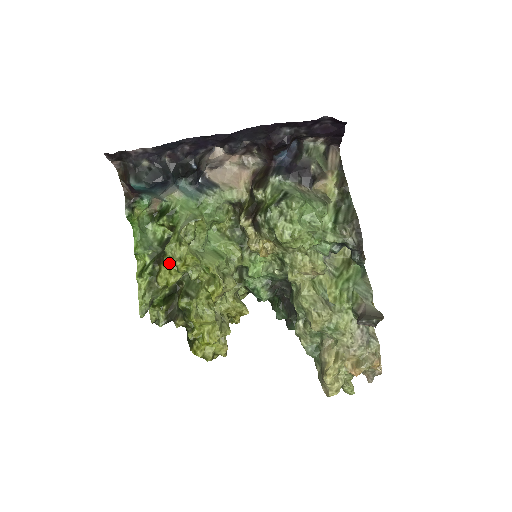
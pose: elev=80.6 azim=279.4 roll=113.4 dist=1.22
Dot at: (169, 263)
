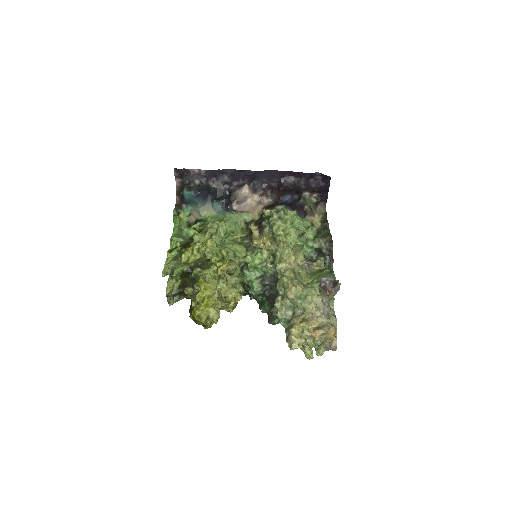
Dot at: (194, 245)
